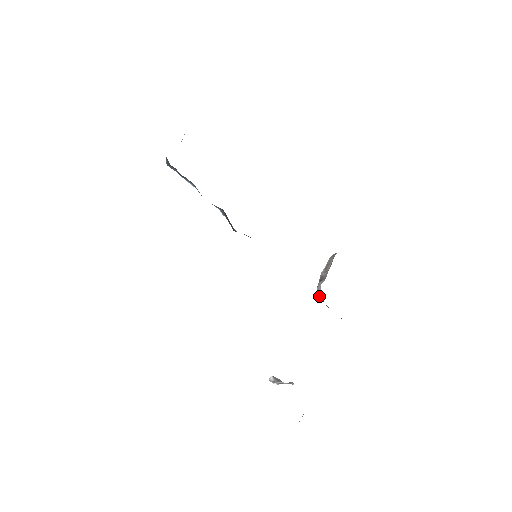
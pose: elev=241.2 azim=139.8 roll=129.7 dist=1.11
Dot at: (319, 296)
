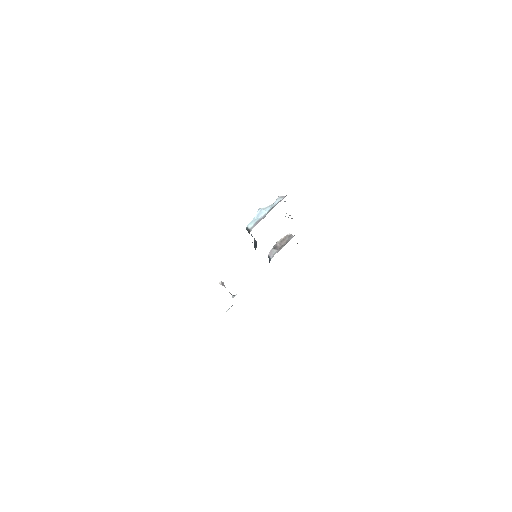
Dot at: (269, 258)
